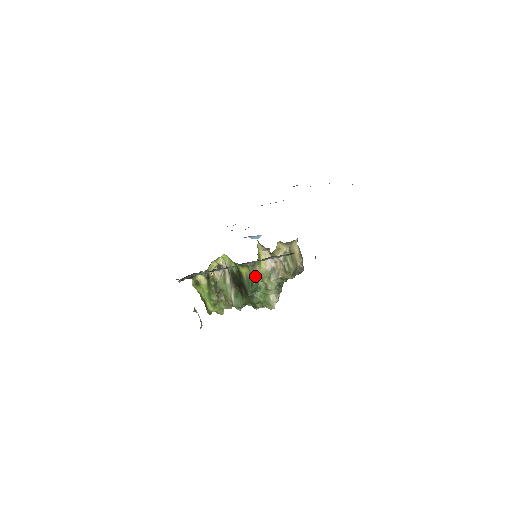
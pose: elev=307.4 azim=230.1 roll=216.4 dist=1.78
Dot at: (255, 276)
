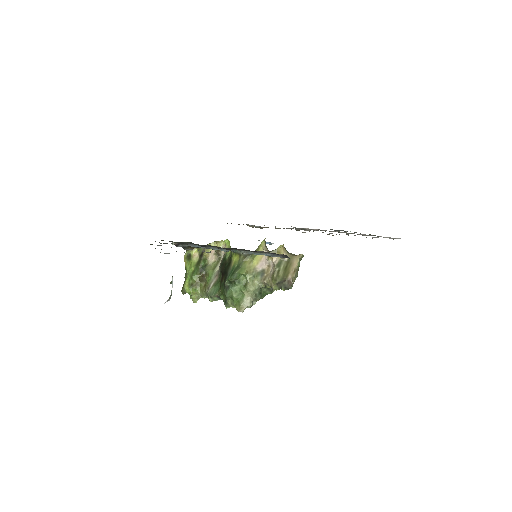
Dot at: (241, 266)
